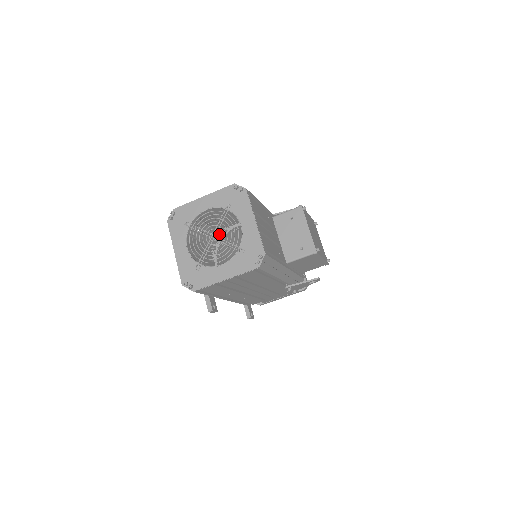
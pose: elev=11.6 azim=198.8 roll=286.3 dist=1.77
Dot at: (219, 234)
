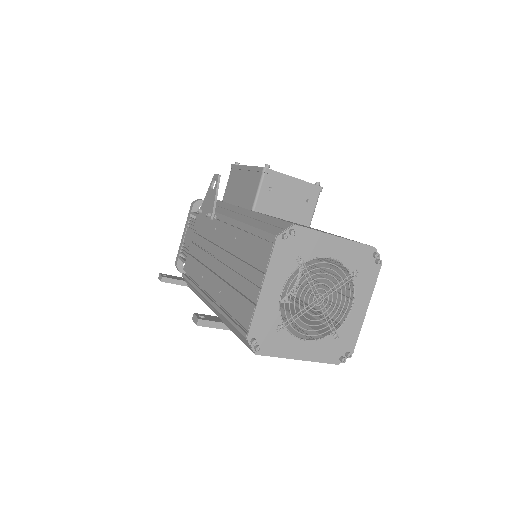
Dot at: occluded
